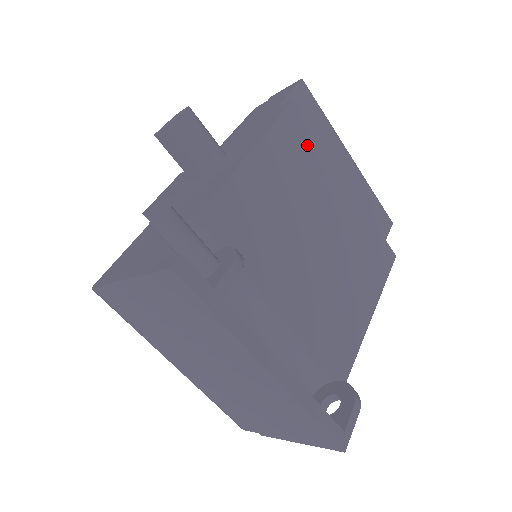
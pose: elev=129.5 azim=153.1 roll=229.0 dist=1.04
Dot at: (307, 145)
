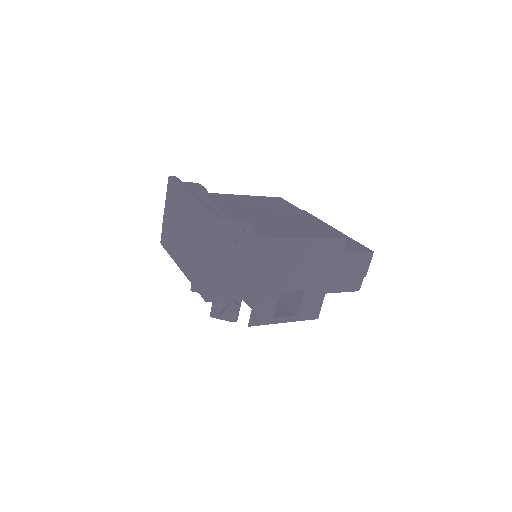
Dot at: (282, 203)
